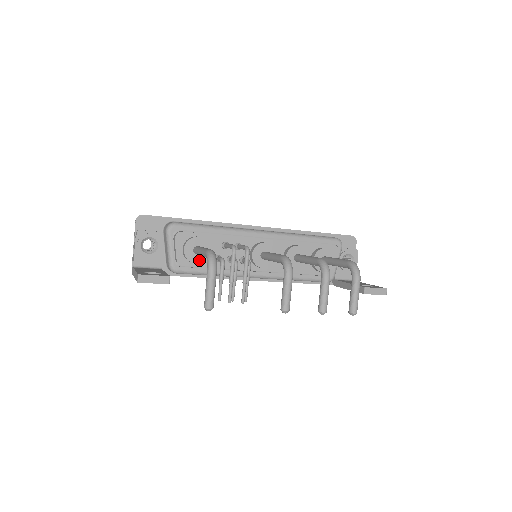
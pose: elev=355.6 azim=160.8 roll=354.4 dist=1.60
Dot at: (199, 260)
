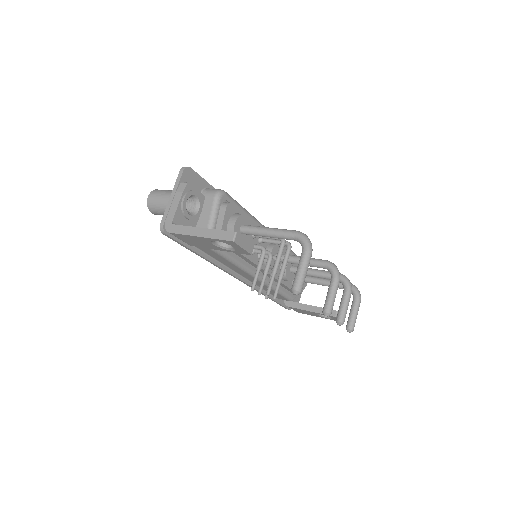
Dot at: occluded
